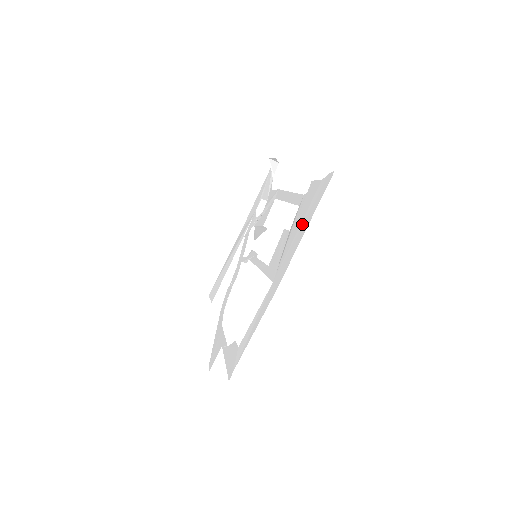
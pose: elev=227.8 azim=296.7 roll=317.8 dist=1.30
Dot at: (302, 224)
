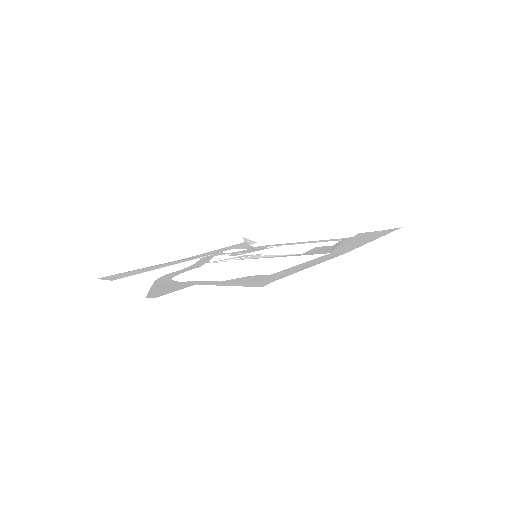
Dot at: (367, 238)
